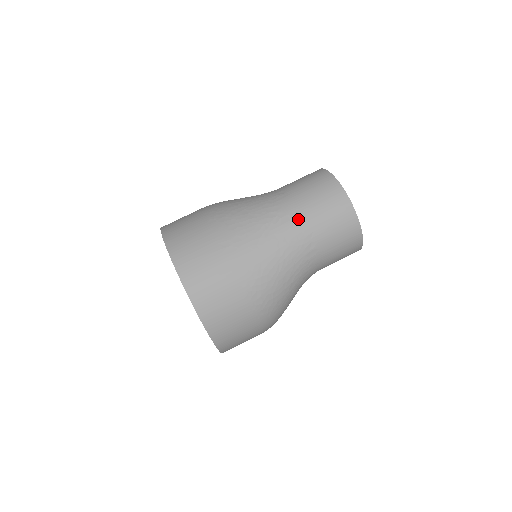
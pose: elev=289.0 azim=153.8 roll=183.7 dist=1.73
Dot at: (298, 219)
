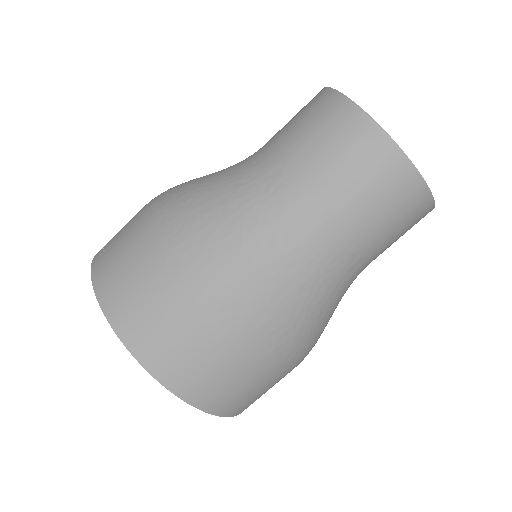
Dot at: (322, 226)
